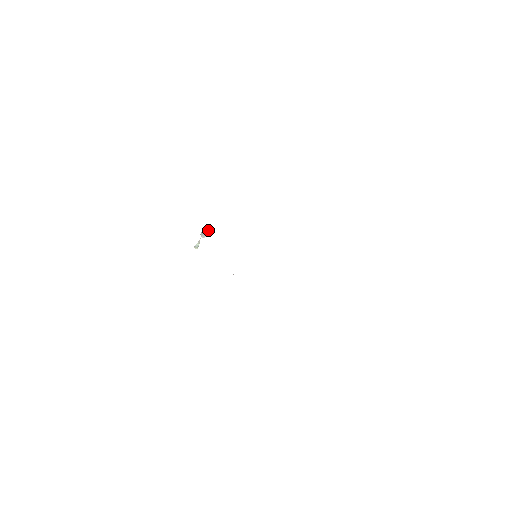
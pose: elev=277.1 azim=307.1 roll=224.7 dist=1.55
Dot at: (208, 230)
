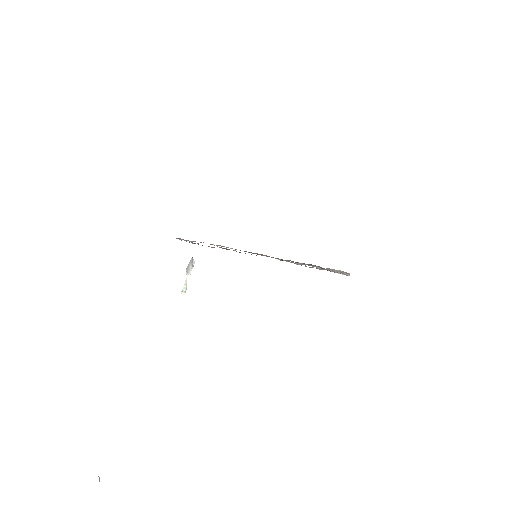
Dot at: (193, 261)
